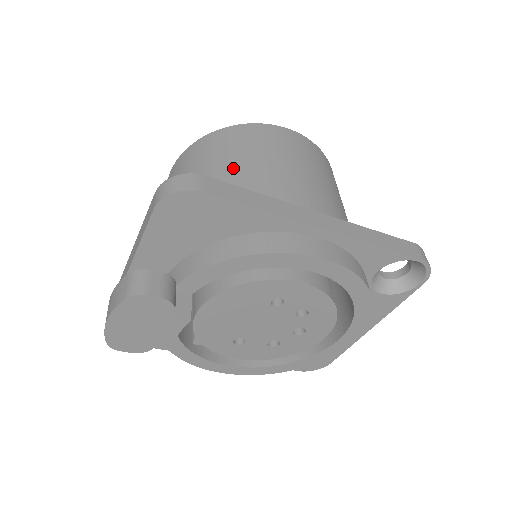
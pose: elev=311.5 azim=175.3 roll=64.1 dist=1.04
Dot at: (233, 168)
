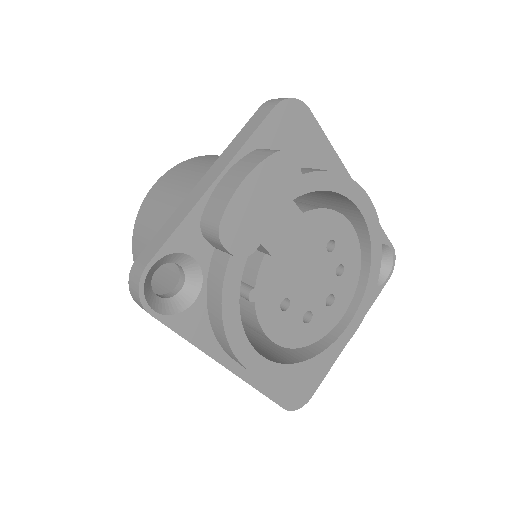
Dot at: occluded
